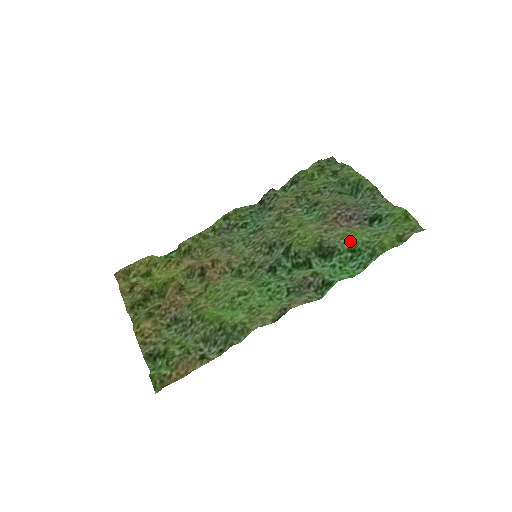
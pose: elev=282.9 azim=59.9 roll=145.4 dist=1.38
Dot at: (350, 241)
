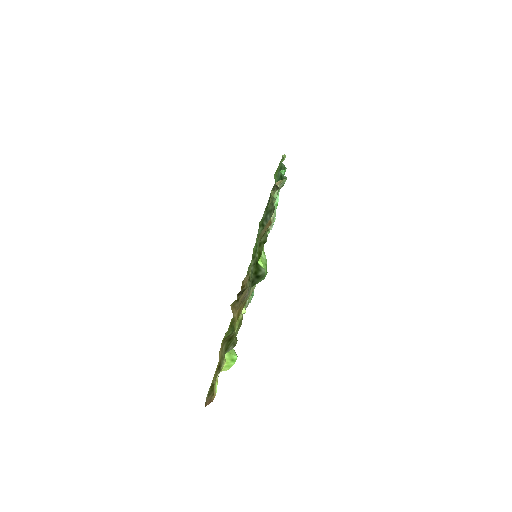
Dot at: occluded
